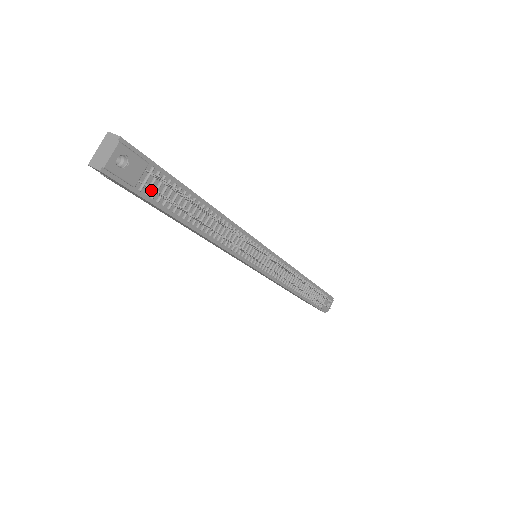
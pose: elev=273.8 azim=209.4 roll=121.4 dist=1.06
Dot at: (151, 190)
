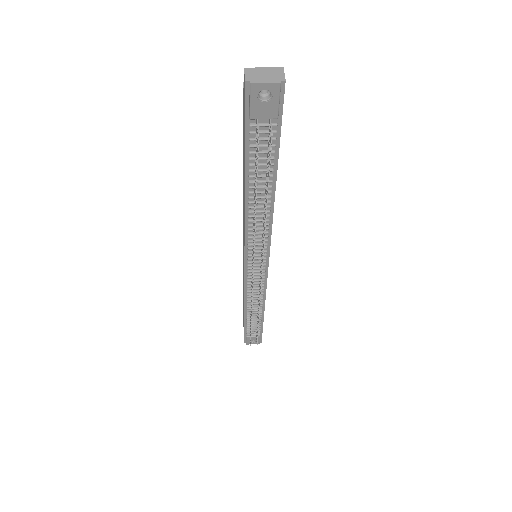
Dot at: (256, 134)
